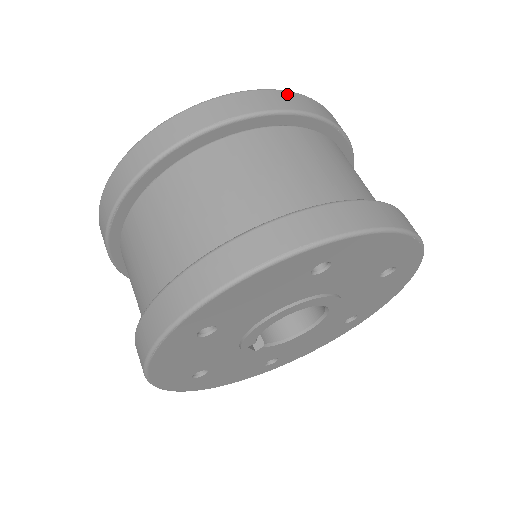
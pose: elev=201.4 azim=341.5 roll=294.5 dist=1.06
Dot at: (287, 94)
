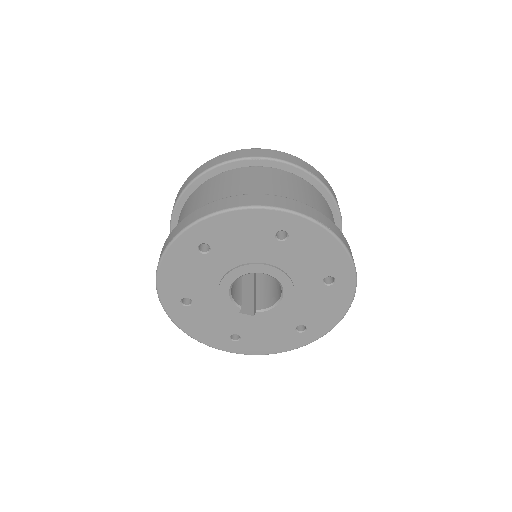
Dot at: (216, 158)
